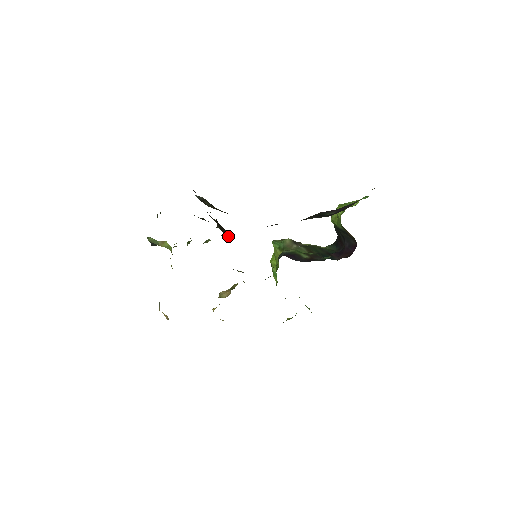
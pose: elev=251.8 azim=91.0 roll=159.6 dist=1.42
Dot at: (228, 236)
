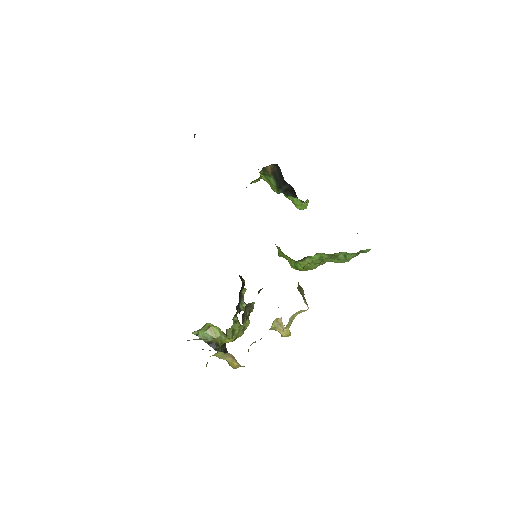
Dot at: (241, 277)
